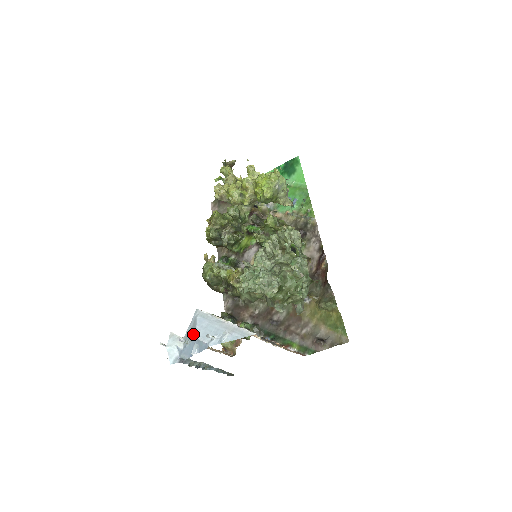
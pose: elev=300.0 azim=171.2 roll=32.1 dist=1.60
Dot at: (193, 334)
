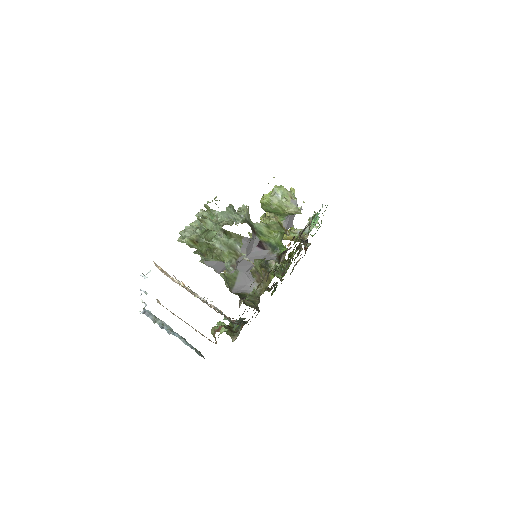
Dot at: occluded
